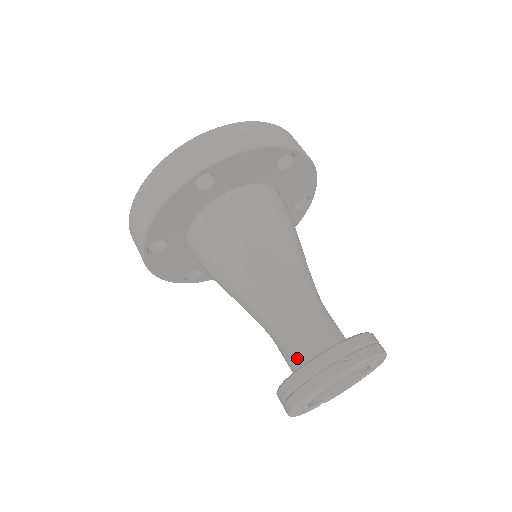
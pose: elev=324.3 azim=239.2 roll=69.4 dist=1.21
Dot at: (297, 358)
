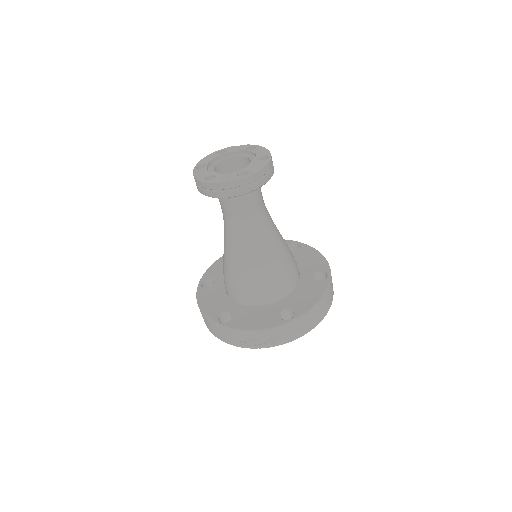
Dot at: occluded
